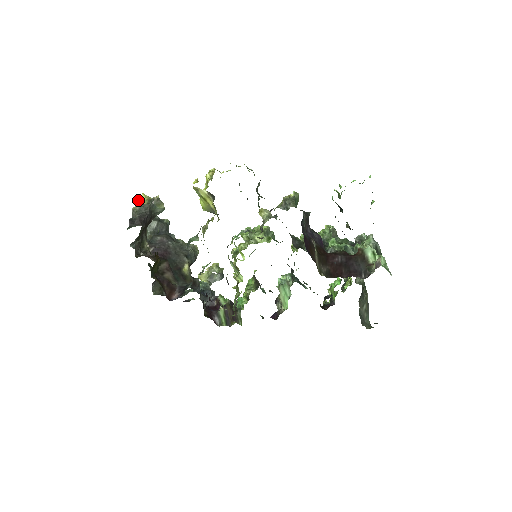
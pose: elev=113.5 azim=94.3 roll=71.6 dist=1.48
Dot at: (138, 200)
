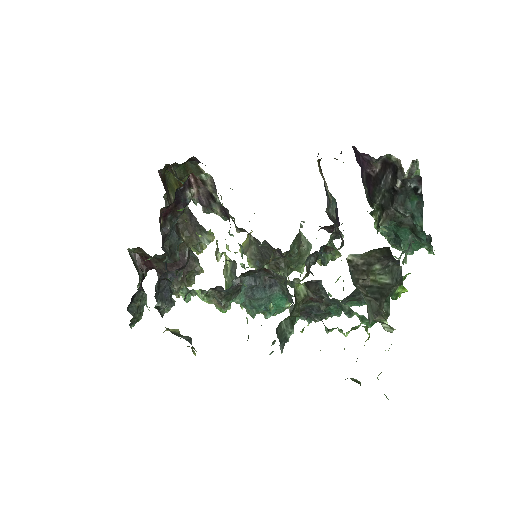
Dot at: occluded
